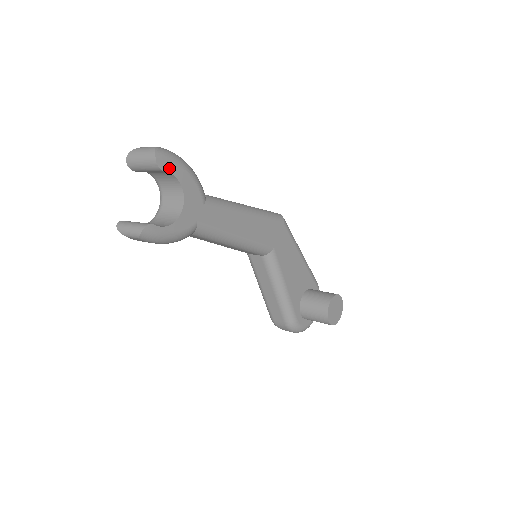
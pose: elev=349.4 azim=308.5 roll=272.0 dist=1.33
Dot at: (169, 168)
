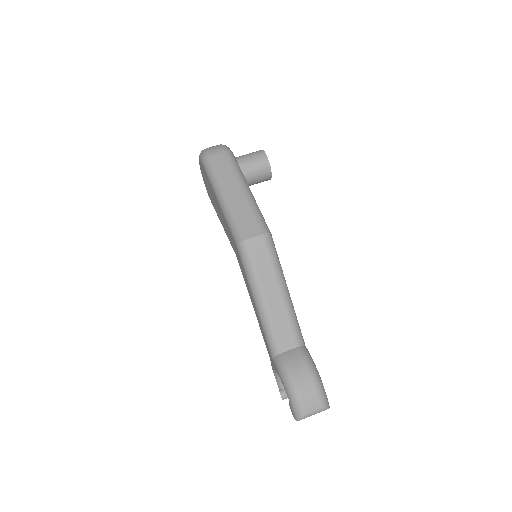
Dot at: occluded
